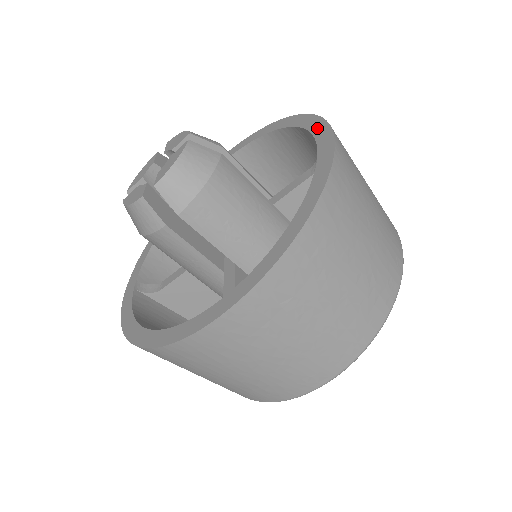
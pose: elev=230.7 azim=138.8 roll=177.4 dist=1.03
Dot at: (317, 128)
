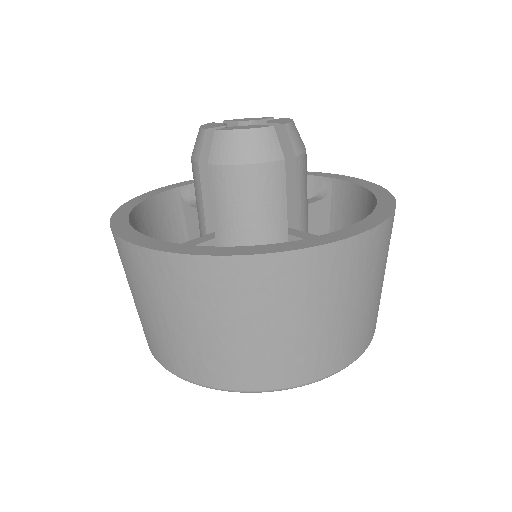
Dot at: (318, 174)
